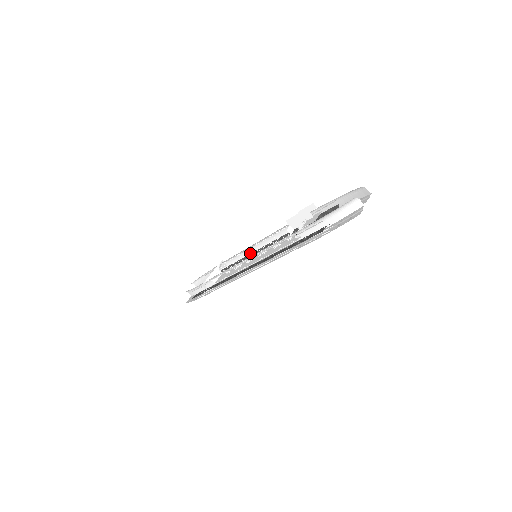
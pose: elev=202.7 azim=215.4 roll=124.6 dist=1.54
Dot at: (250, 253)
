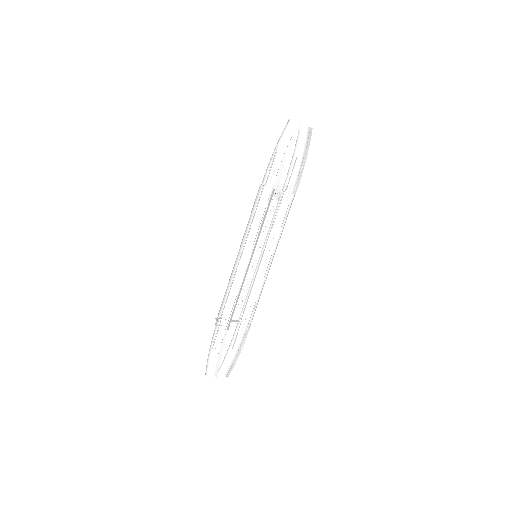
Dot at: (255, 266)
